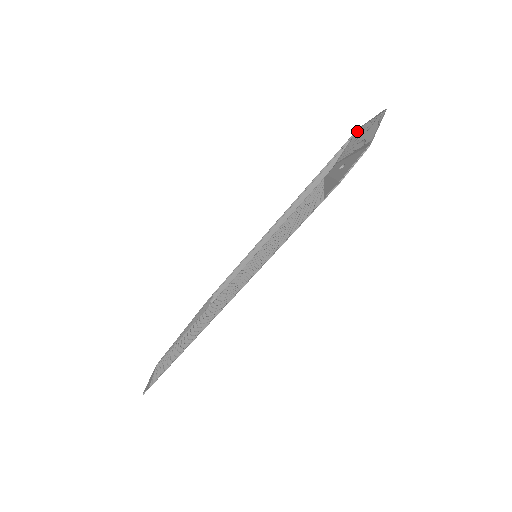
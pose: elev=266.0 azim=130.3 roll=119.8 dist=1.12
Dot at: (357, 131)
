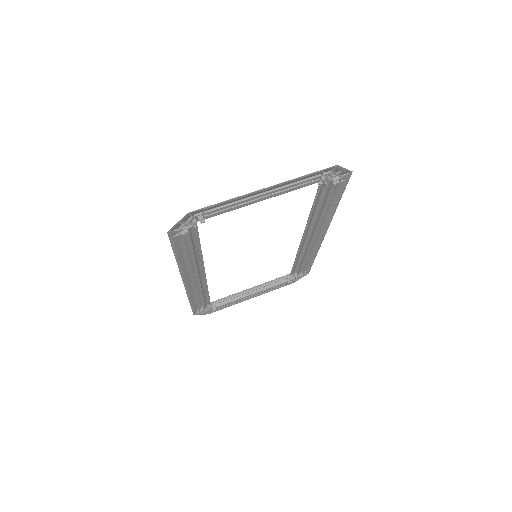
Dot at: occluded
